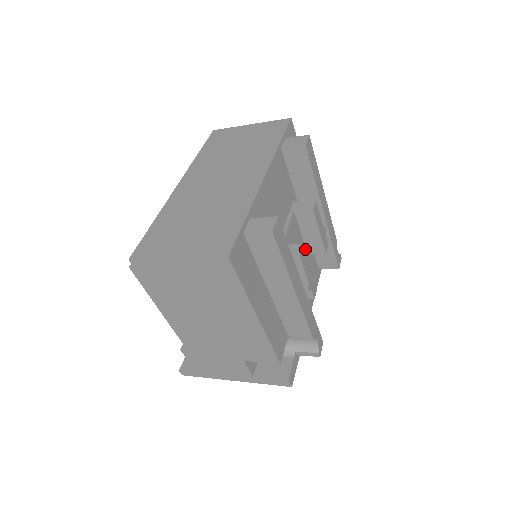
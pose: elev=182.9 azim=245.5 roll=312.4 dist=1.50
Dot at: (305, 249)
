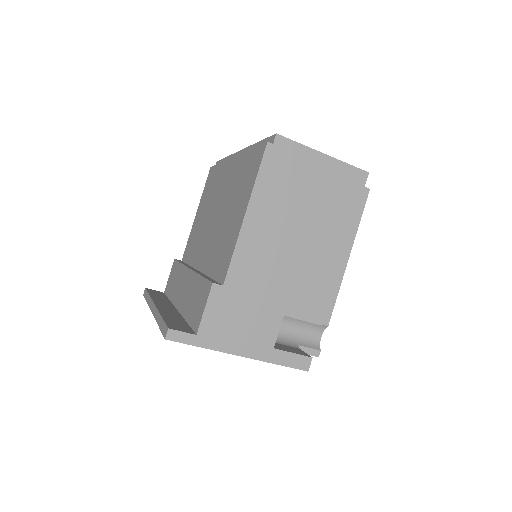
Dot at: occluded
